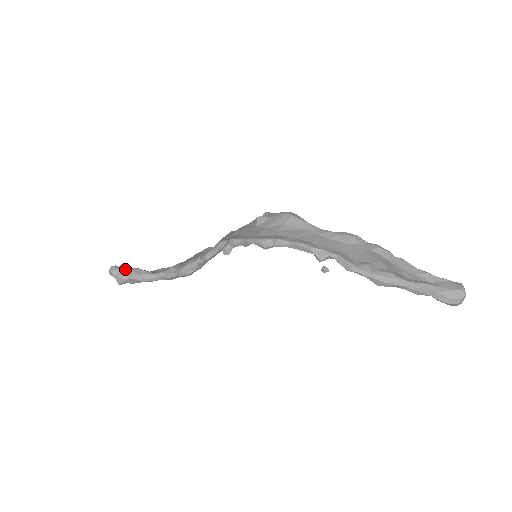
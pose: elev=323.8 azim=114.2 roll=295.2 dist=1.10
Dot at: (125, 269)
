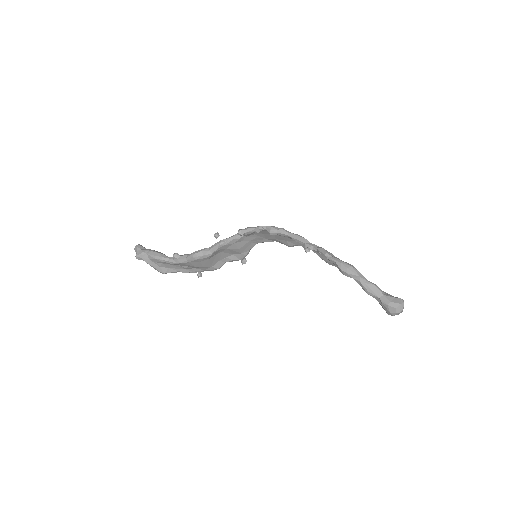
Dot at: (149, 249)
